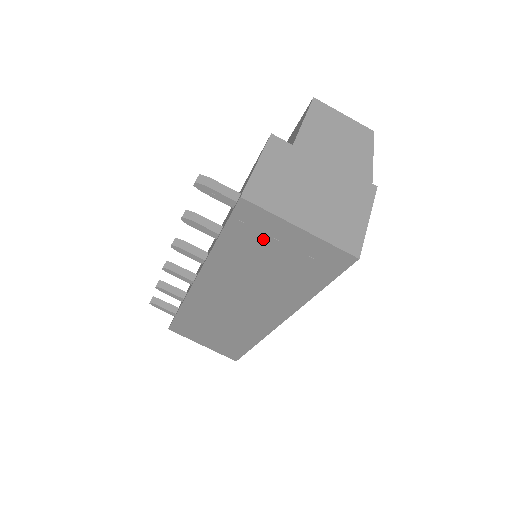
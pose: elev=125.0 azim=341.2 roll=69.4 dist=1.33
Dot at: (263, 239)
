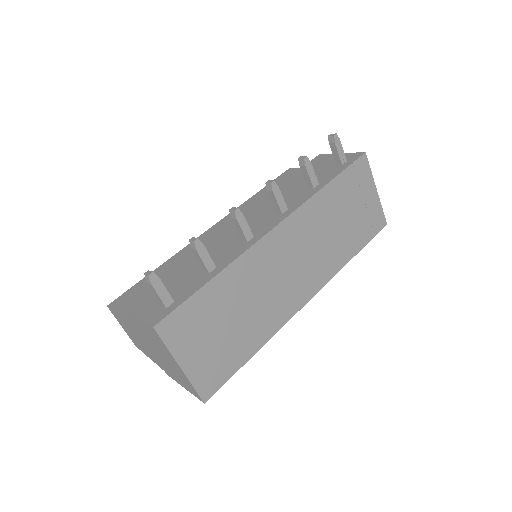
Dot at: (356, 191)
